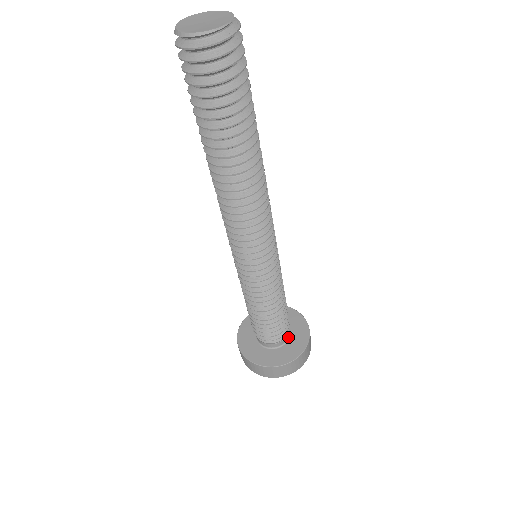
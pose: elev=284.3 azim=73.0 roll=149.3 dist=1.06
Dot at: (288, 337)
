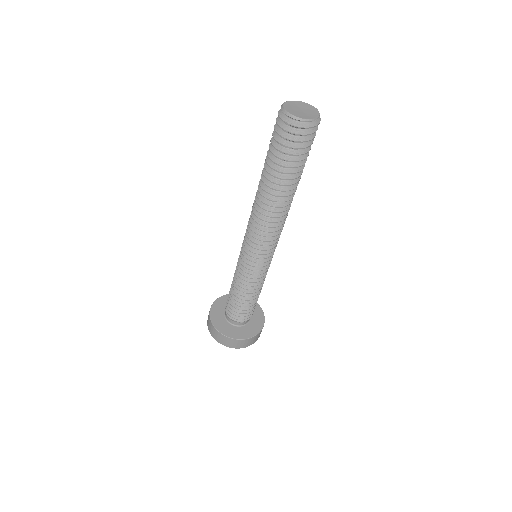
Dot at: (250, 318)
